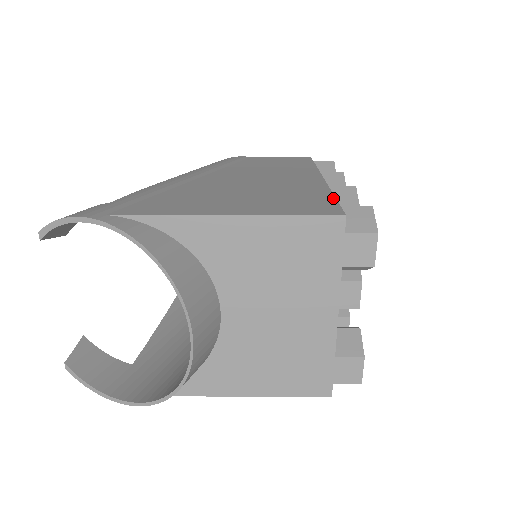
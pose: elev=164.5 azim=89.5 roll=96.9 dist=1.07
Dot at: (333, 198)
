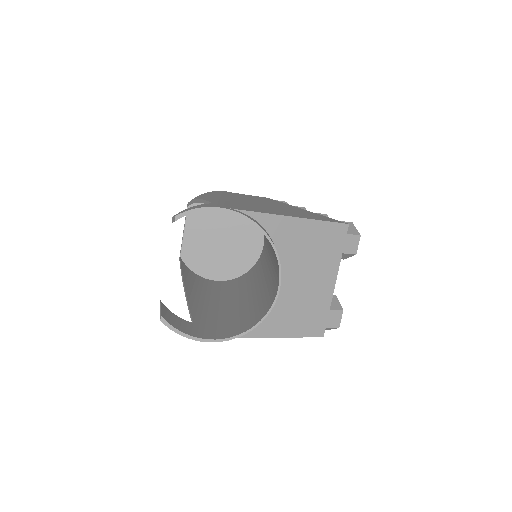
Dot at: (328, 217)
